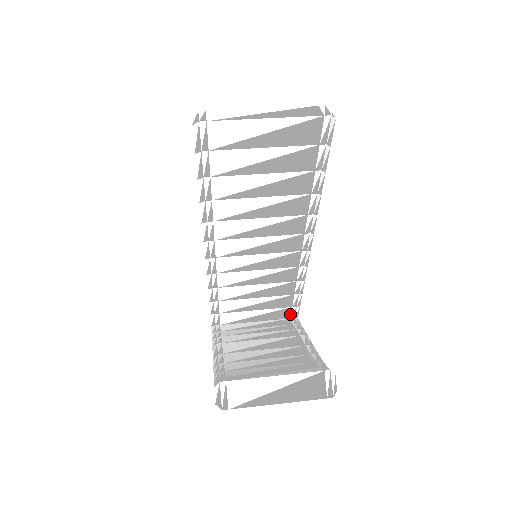
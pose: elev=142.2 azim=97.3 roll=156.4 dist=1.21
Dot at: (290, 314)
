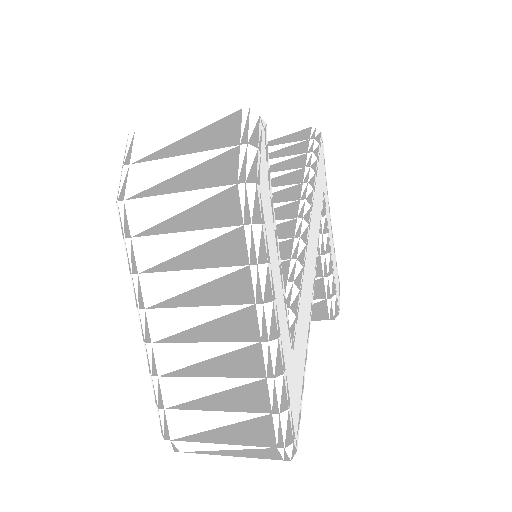
Dot at: occluded
